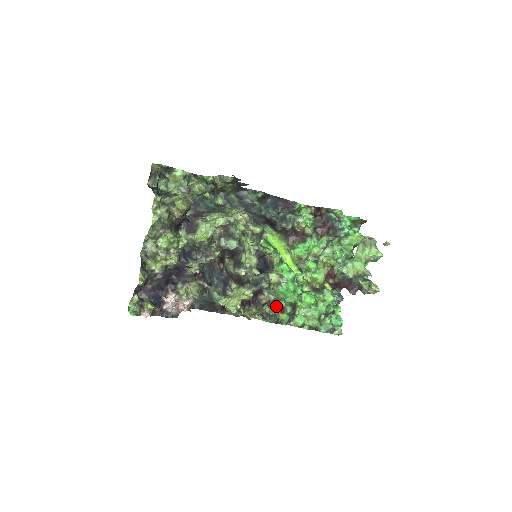
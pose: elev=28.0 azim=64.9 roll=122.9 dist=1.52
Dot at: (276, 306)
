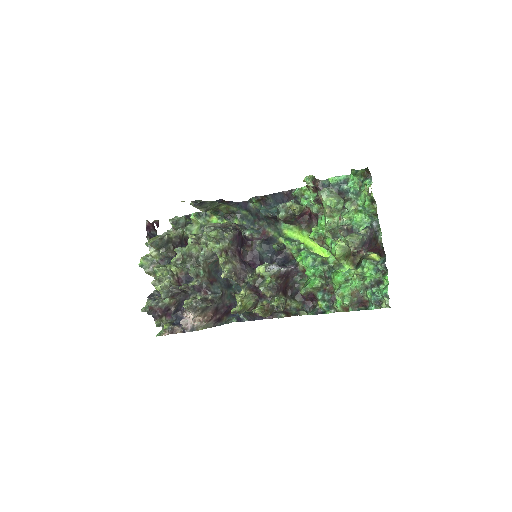
Dot at: (307, 296)
